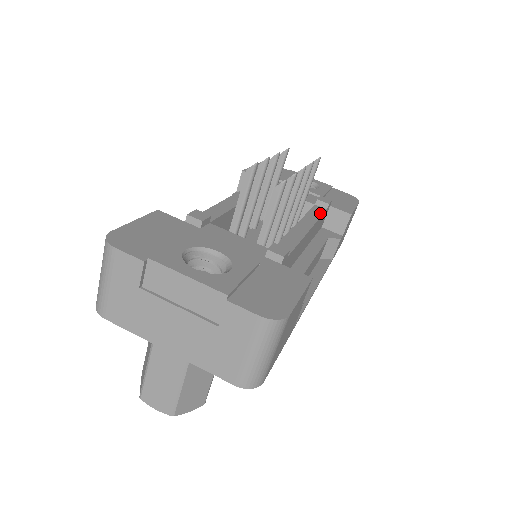
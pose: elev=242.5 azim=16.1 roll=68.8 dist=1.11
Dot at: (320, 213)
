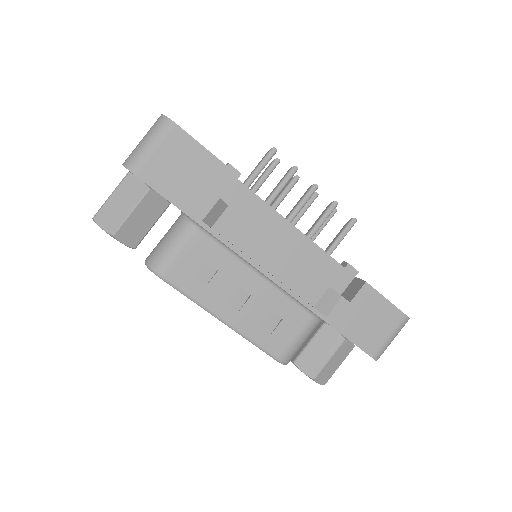
Dot at: (330, 256)
